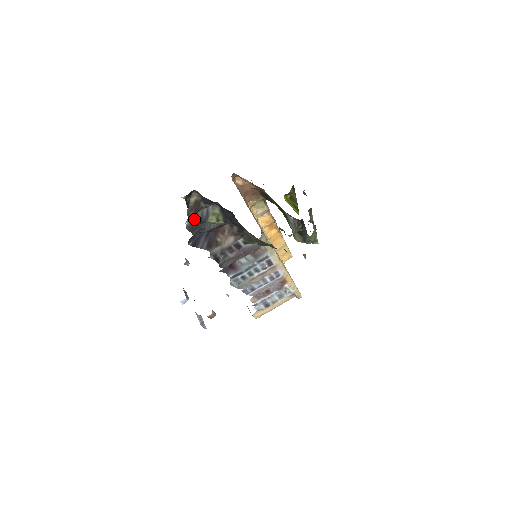
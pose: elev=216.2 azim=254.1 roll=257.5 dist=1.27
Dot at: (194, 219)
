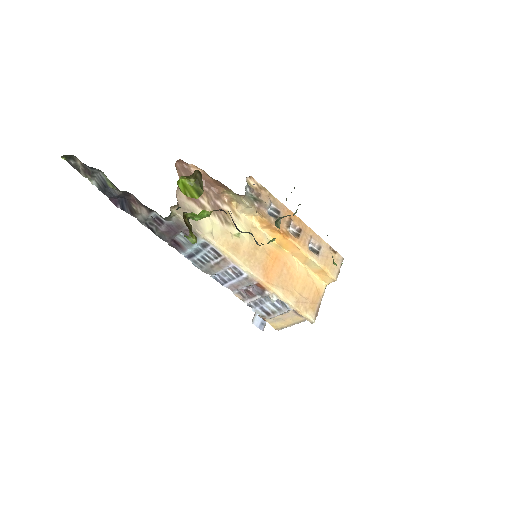
Dot at: (98, 182)
